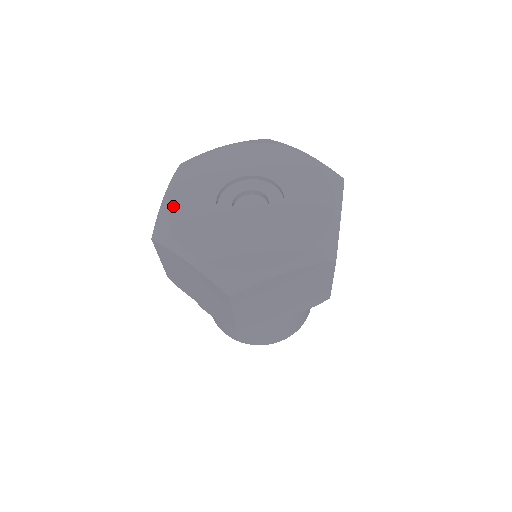
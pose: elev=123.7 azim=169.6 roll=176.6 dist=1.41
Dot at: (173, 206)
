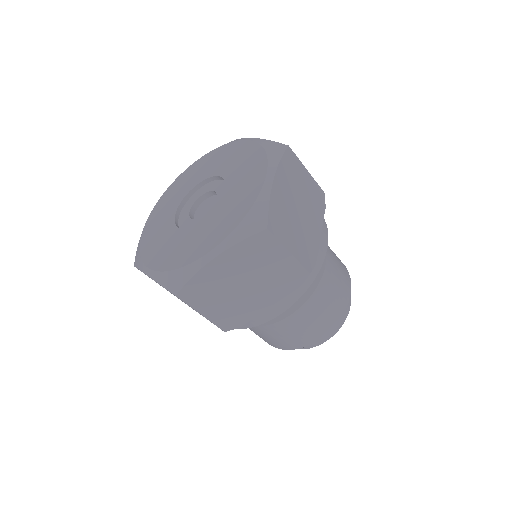
Dot at: (161, 266)
